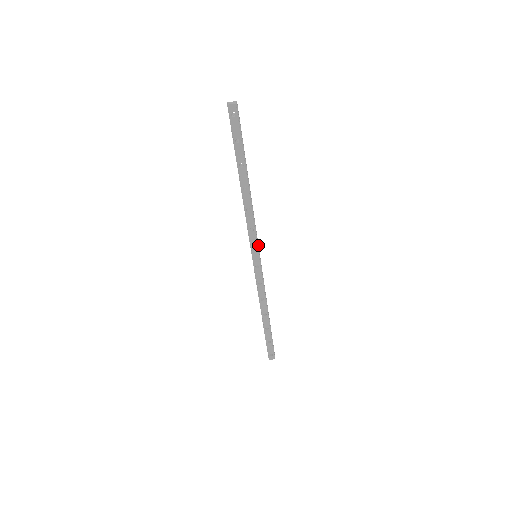
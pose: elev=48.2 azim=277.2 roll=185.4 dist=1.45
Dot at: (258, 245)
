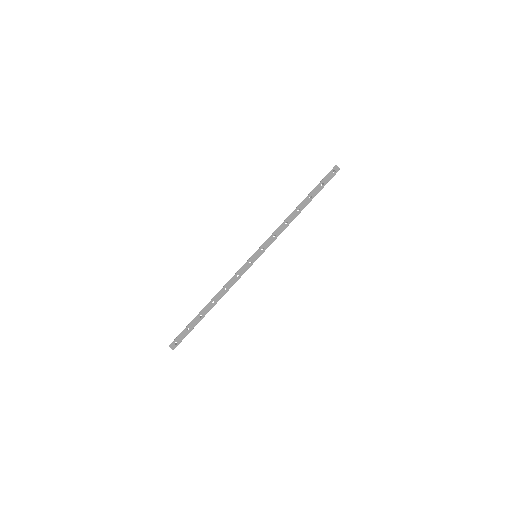
Dot at: (264, 251)
